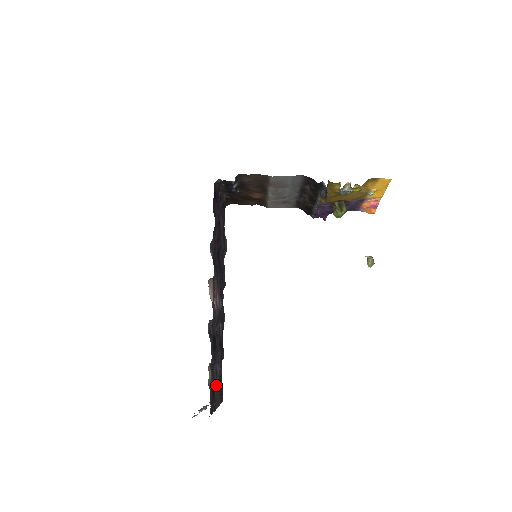
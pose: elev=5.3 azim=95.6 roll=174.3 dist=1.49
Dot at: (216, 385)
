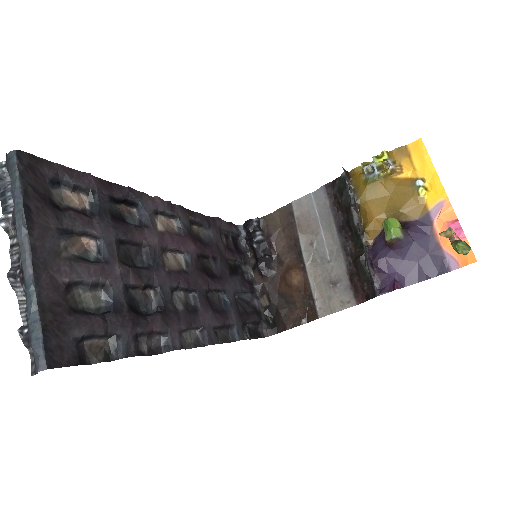
Dot at: (68, 258)
